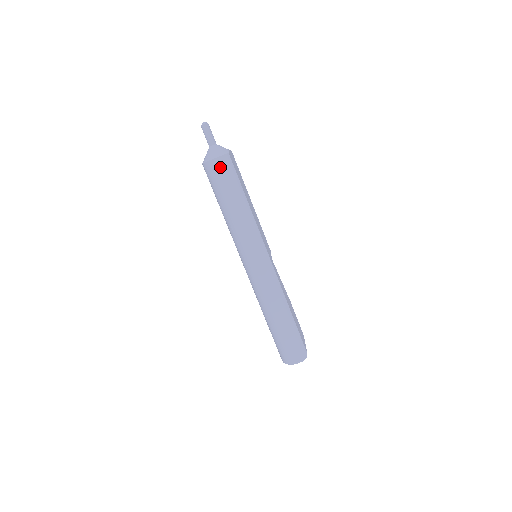
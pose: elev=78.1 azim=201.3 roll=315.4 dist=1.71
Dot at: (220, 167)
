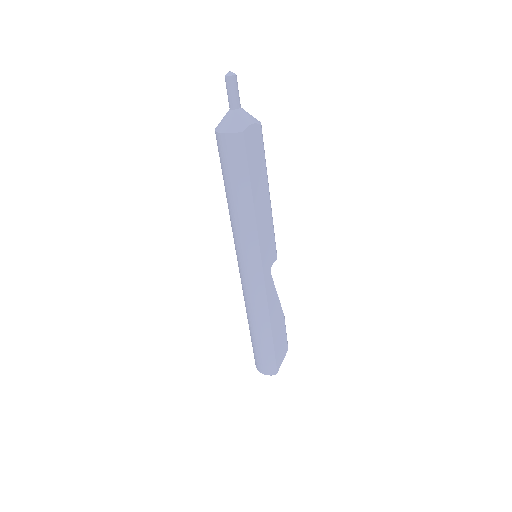
Dot at: (226, 147)
